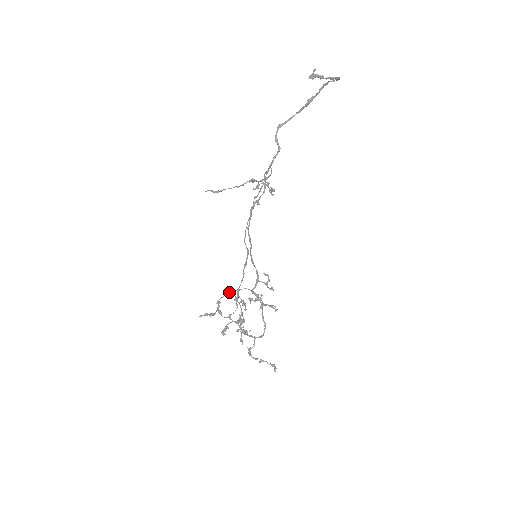
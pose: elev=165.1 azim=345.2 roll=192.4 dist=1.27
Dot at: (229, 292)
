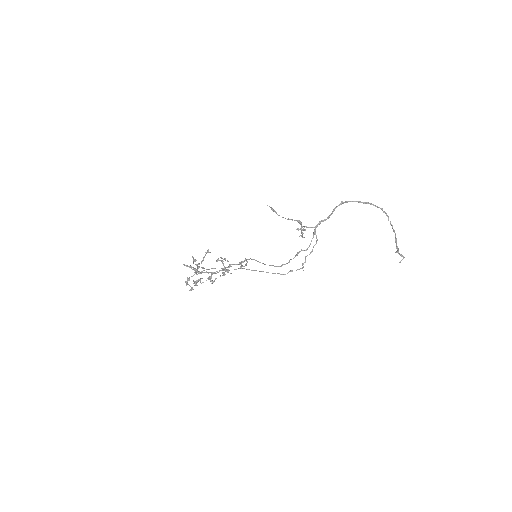
Dot at: (225, 270)
